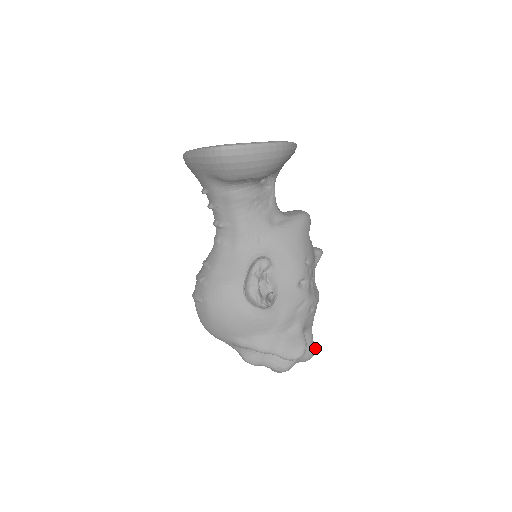
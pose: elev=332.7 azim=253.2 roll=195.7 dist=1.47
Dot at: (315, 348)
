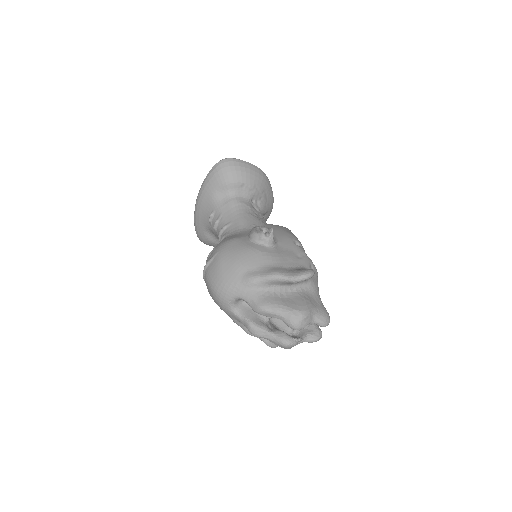
Dot at: occluded
